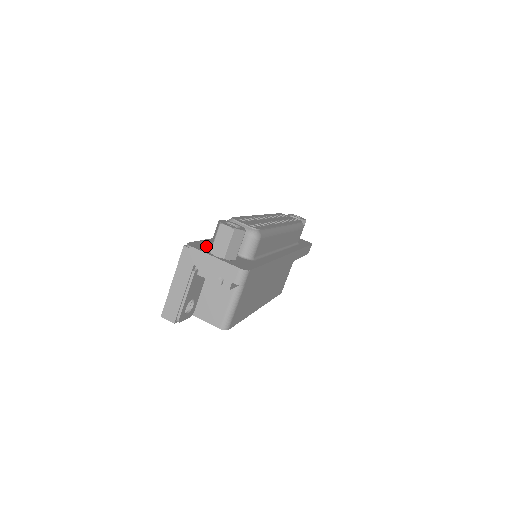
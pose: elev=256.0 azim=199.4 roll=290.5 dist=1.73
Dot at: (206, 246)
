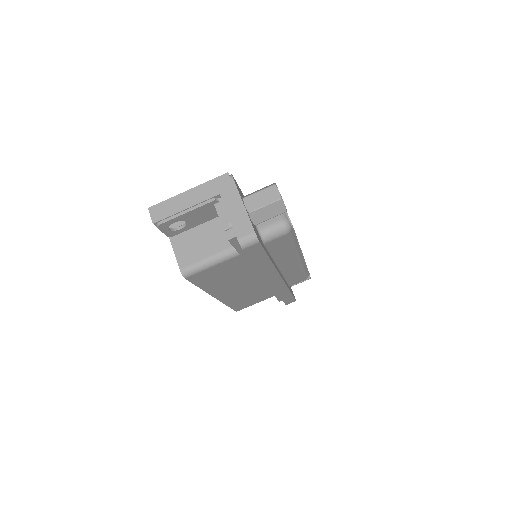
Dot at: occluded
